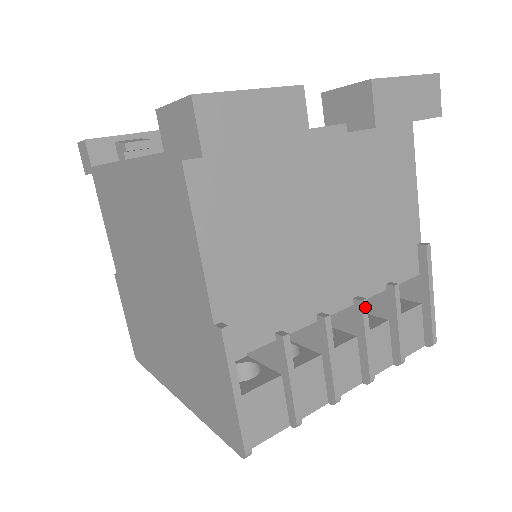
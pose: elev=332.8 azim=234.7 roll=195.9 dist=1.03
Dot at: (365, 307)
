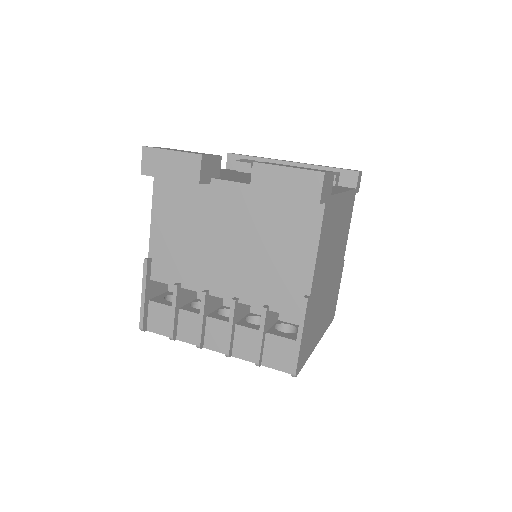
Dot at: (233, 305)
